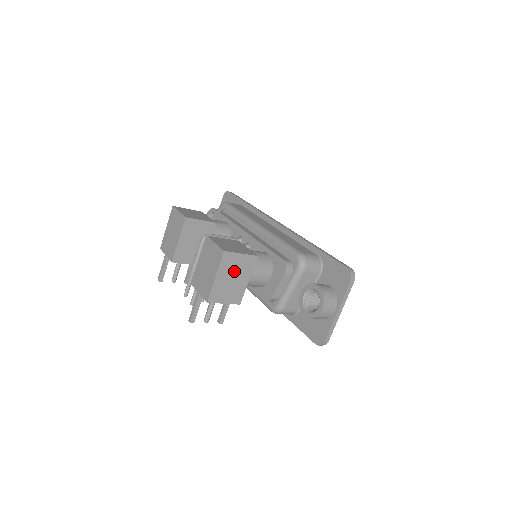
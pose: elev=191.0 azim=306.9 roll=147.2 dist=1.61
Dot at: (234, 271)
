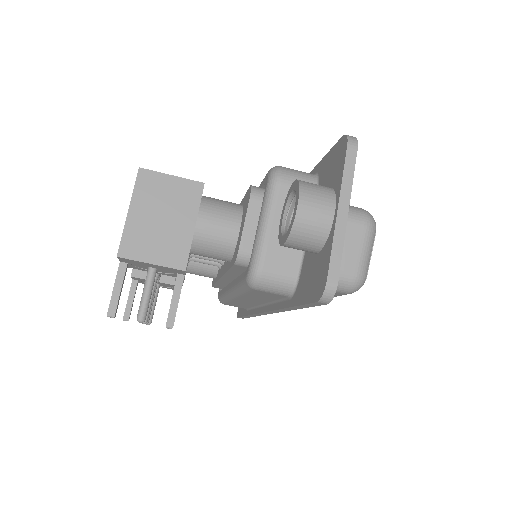
Dot at: (163, 205)
